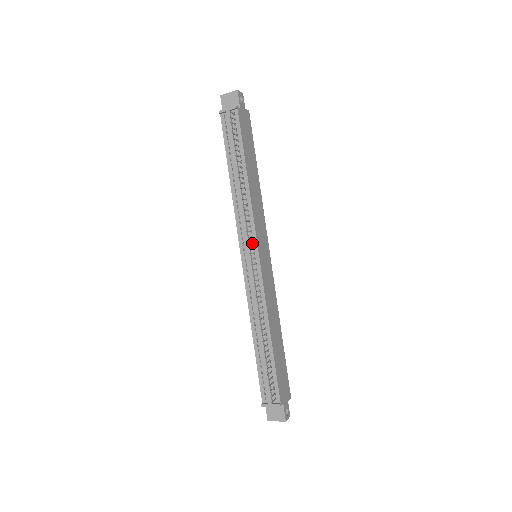
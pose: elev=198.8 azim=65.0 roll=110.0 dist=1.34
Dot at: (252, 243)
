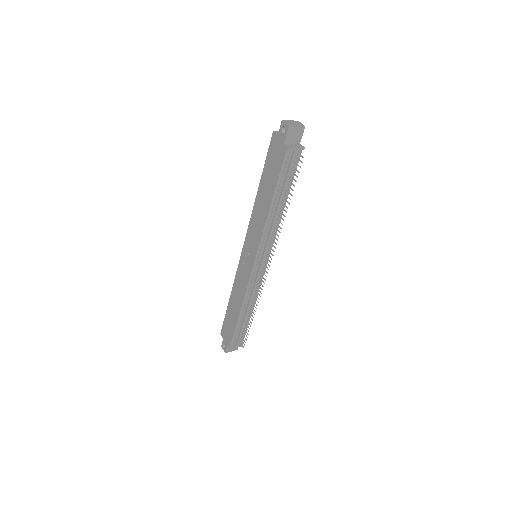
Dot at: (267, 254)
